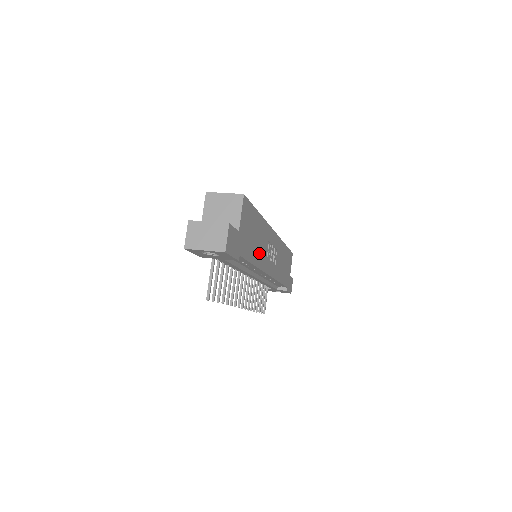
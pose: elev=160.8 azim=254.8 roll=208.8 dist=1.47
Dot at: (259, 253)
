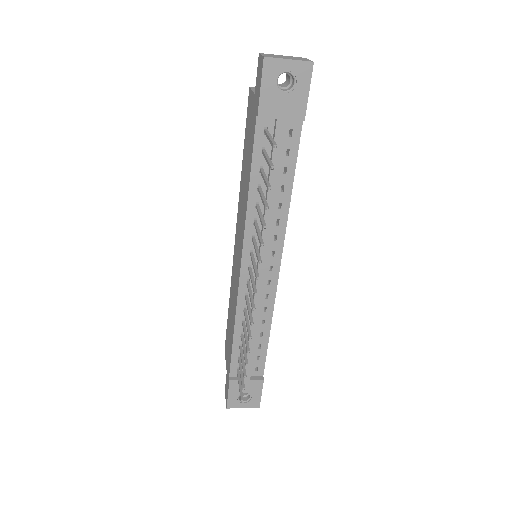
Dot at: occluded
